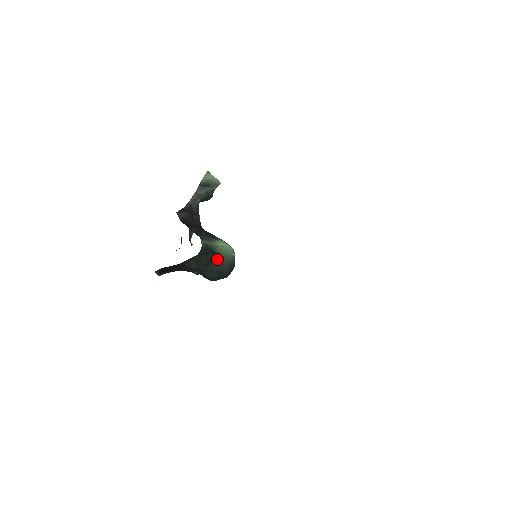
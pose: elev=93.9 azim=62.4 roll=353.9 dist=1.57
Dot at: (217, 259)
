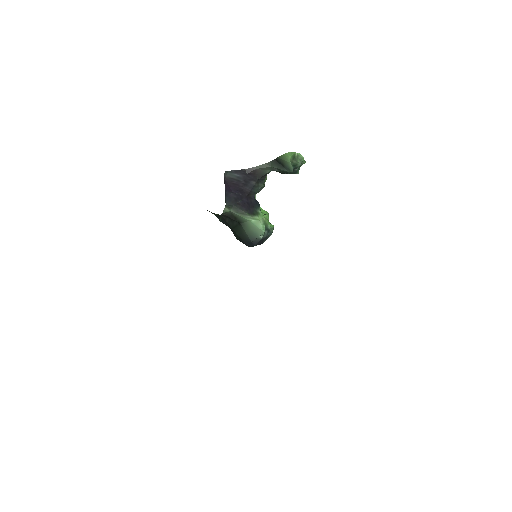
Dot at: (242, 229)
